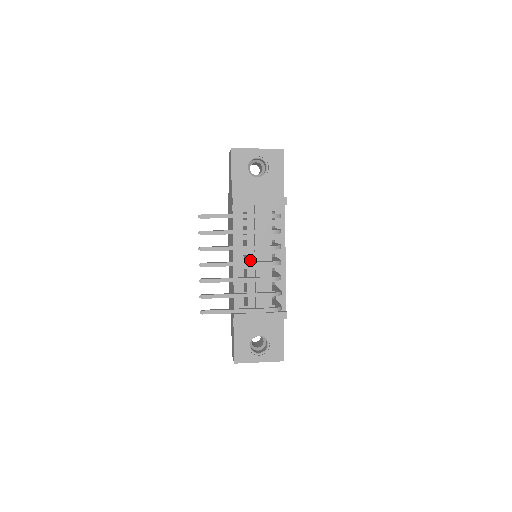
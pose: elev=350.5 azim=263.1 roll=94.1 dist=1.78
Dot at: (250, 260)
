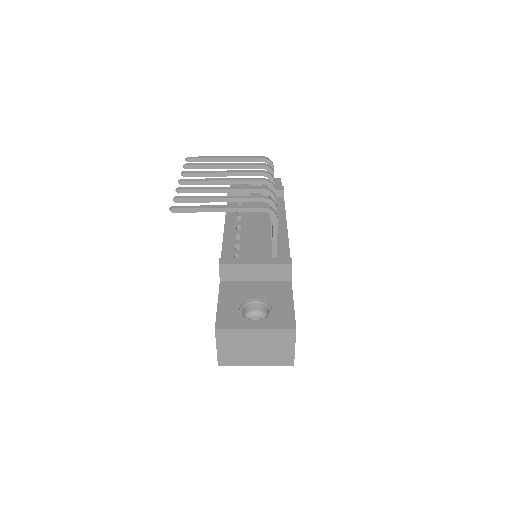
Dot at: (244, 228)
